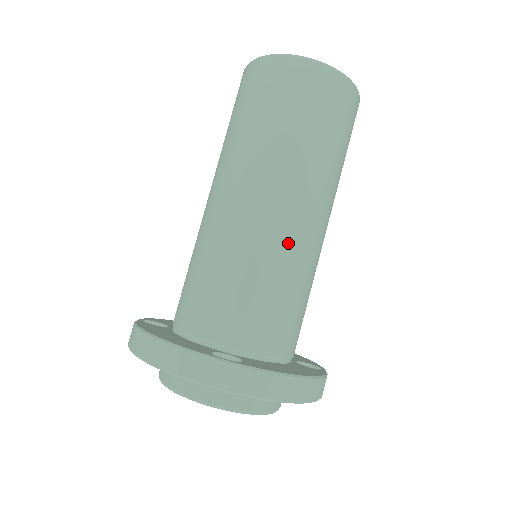
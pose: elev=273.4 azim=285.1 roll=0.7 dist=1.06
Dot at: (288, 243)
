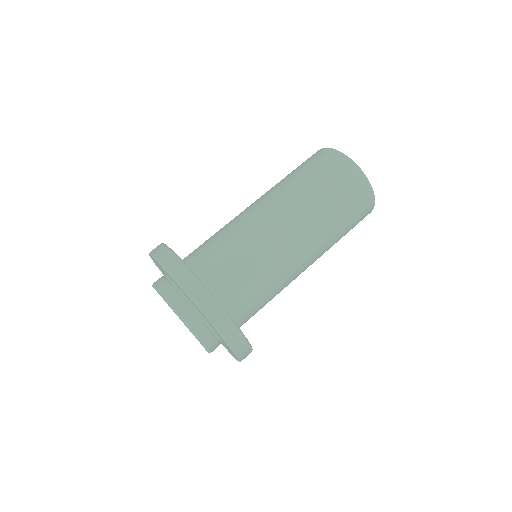
Dot at: (261, 230)
